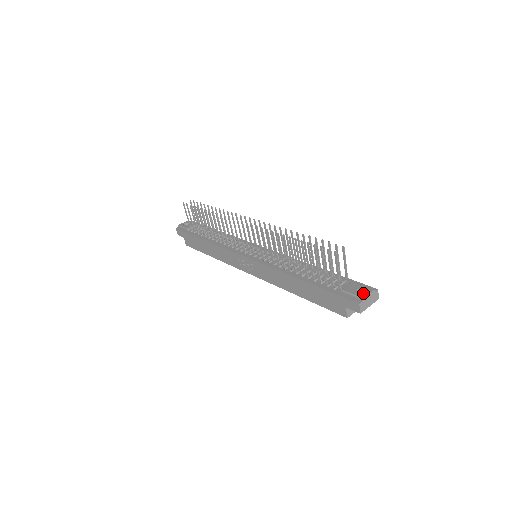
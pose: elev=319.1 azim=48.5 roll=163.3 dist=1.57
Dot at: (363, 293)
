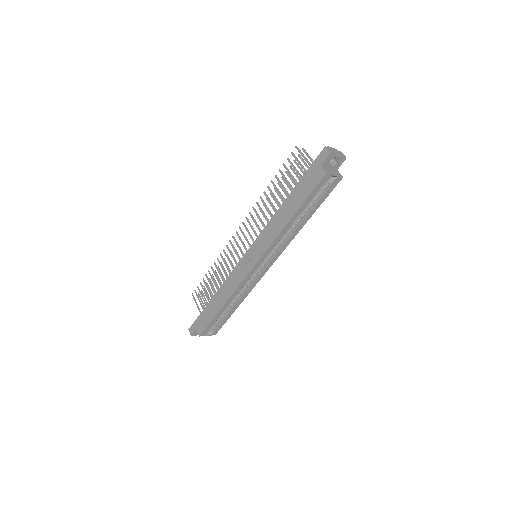
Dot at: occluded
